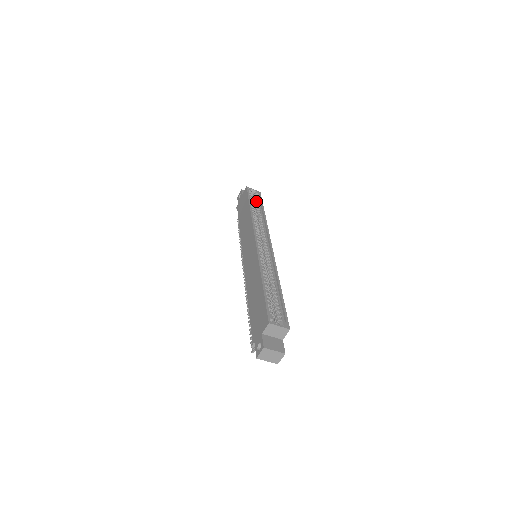
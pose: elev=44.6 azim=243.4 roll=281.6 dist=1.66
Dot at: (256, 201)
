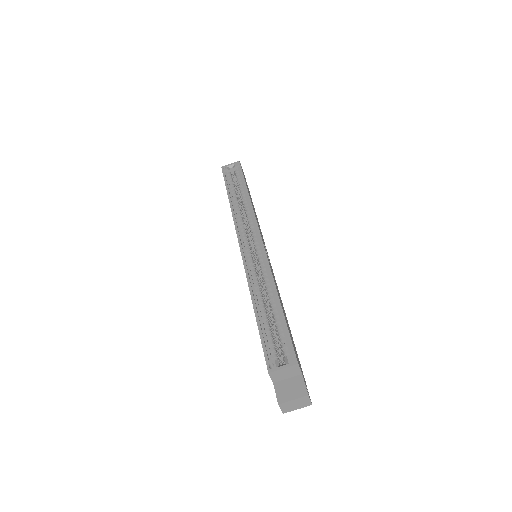
Dot at: (237, 178)
